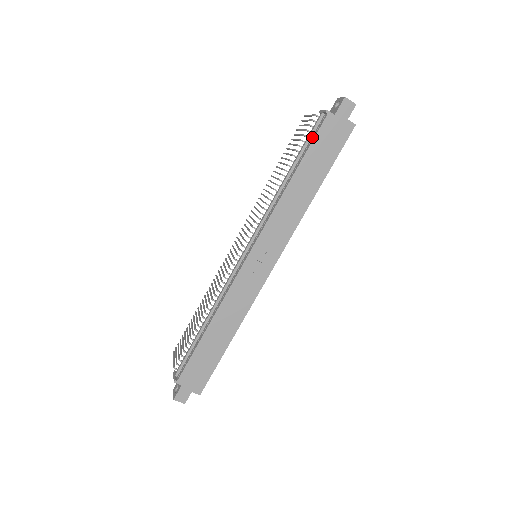
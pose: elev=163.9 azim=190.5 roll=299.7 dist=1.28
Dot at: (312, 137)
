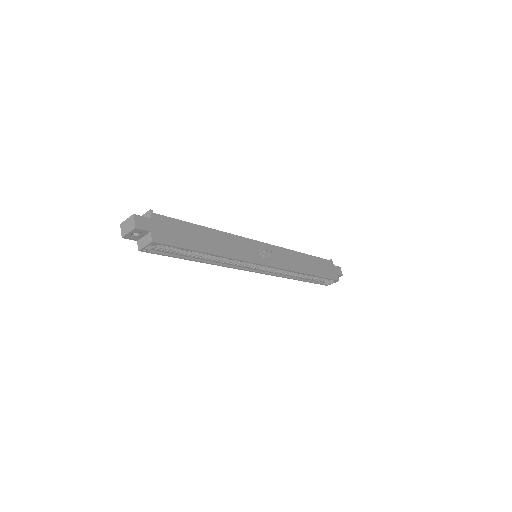
Dot at: occluded
